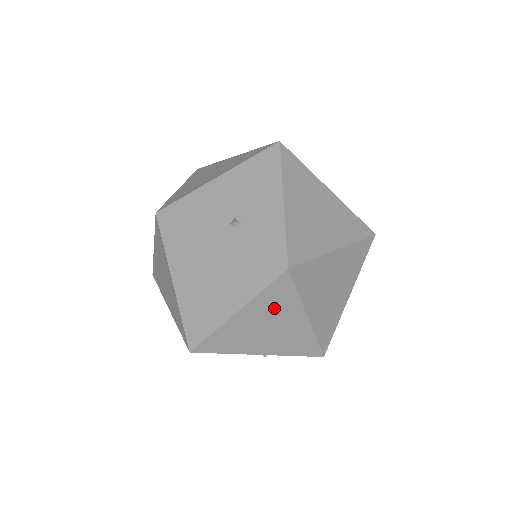
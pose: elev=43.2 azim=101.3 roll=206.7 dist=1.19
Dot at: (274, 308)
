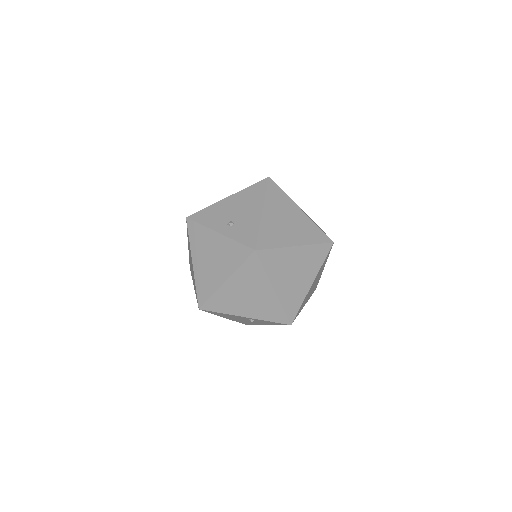
Dot at: (250, 279)
